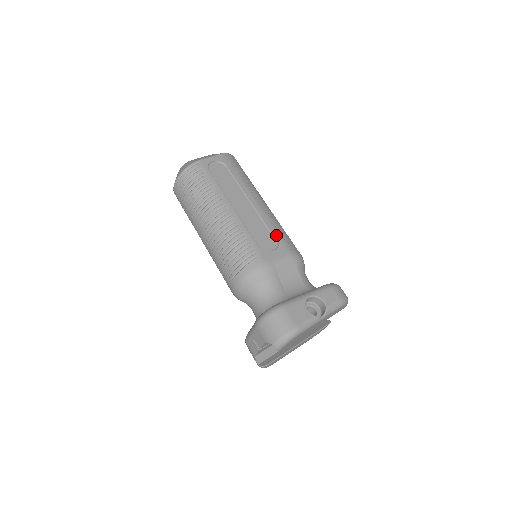
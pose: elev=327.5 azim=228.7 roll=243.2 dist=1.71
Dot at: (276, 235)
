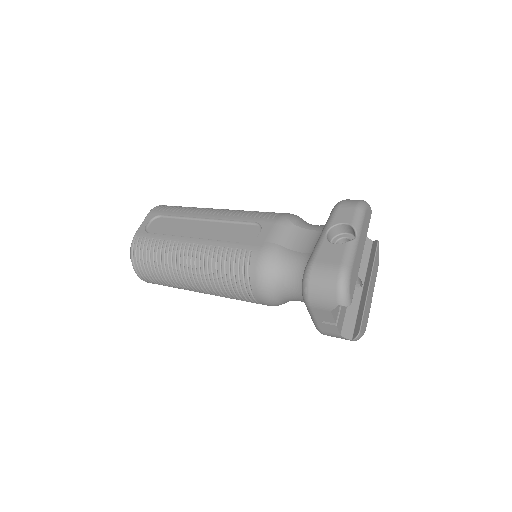
Dot at: (250, 220)
